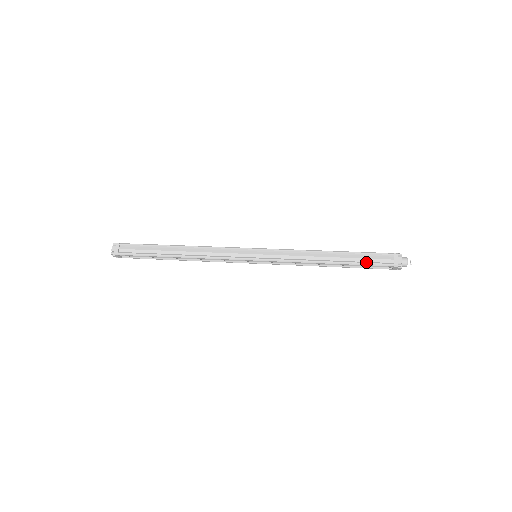
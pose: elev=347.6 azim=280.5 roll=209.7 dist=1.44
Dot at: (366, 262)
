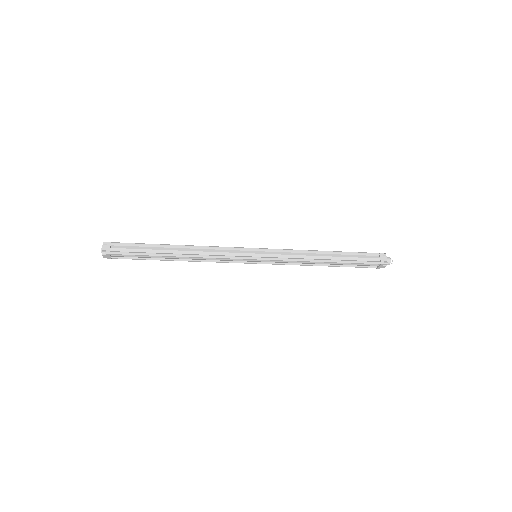
Dot at: (358, 260)
